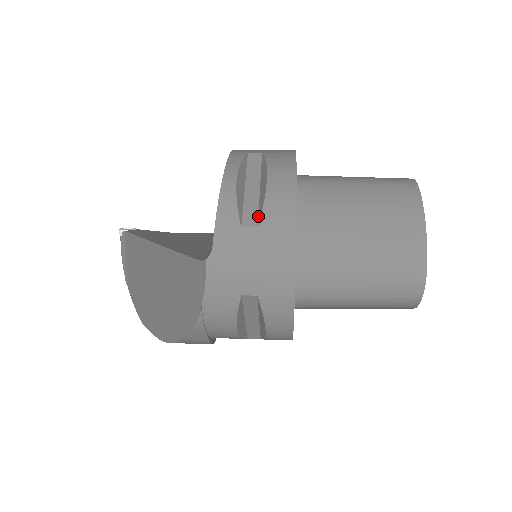
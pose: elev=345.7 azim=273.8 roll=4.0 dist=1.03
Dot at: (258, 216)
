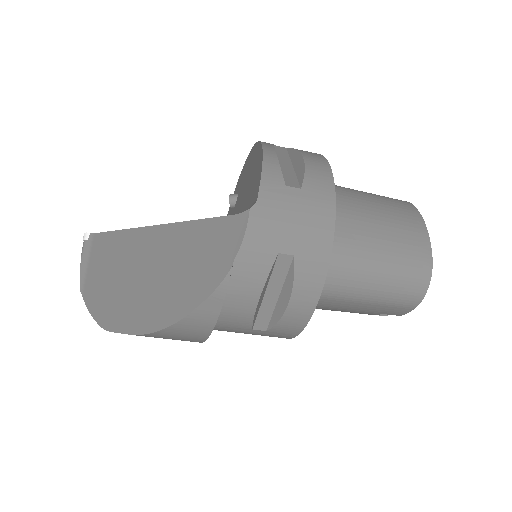
Dot at: (299, 182)
